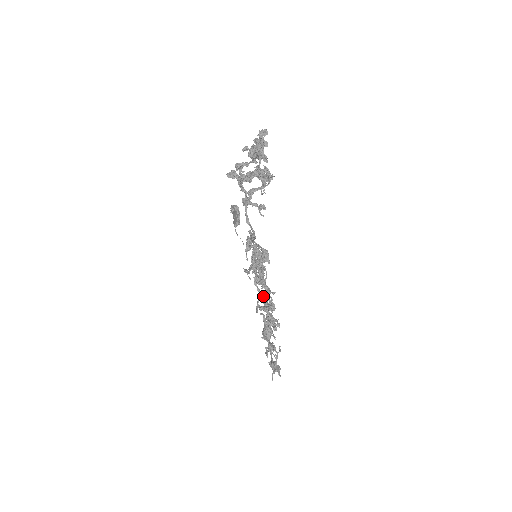
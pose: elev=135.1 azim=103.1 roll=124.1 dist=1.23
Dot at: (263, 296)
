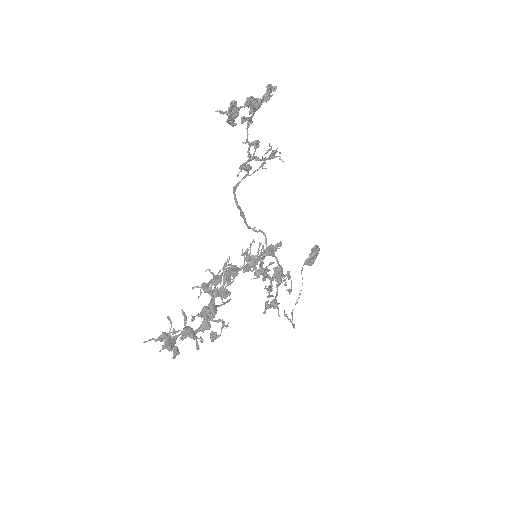
Dot at: (215, 276)
